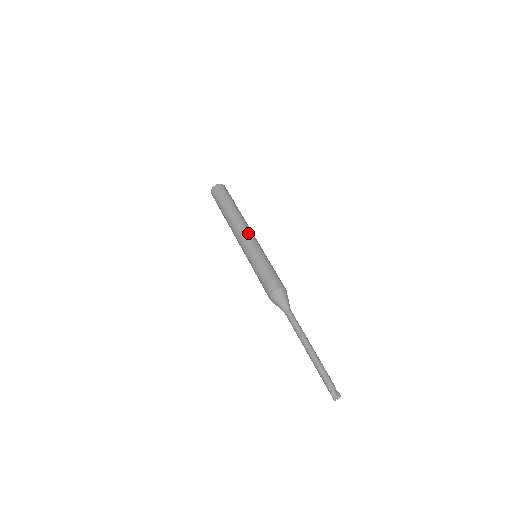
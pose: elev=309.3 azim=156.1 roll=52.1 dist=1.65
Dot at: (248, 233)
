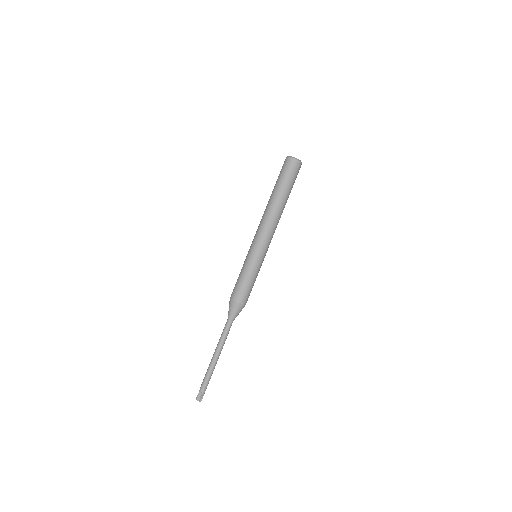
Dot at: (269, 235)
